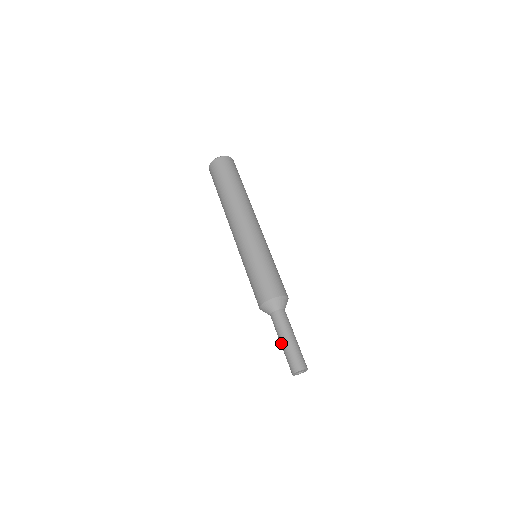
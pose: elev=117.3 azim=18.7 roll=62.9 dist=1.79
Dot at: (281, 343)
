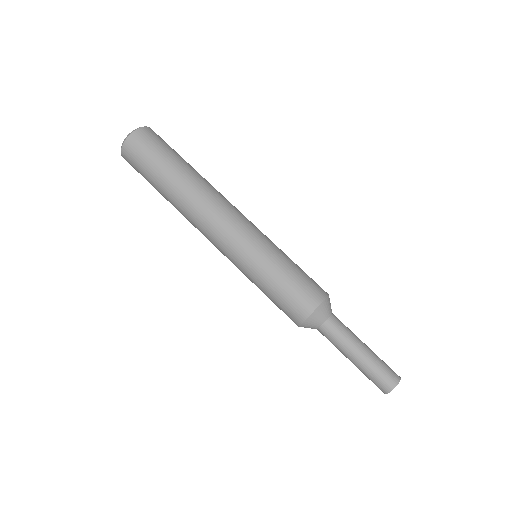
Dot at: occluded
